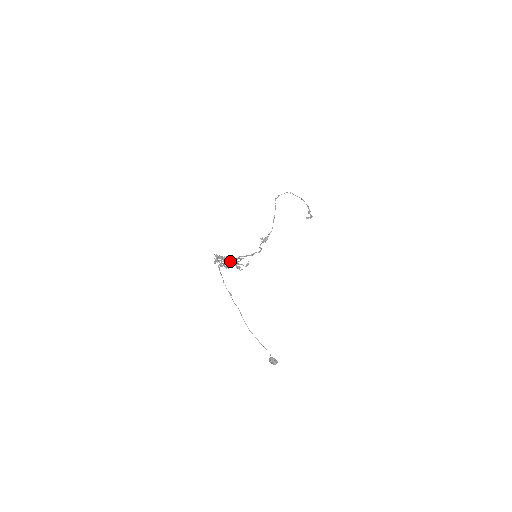
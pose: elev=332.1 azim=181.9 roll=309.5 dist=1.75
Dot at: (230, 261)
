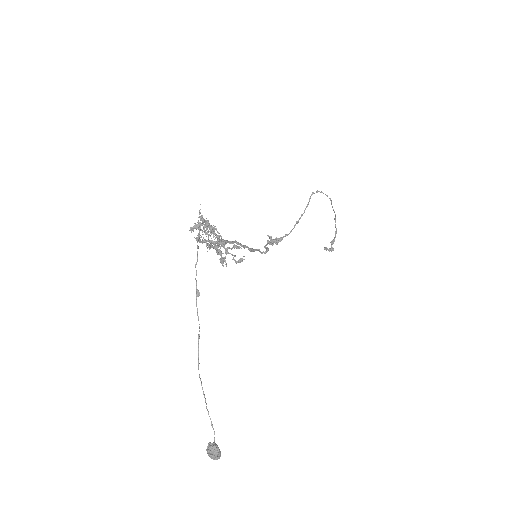
Dot at: (218, 239)
